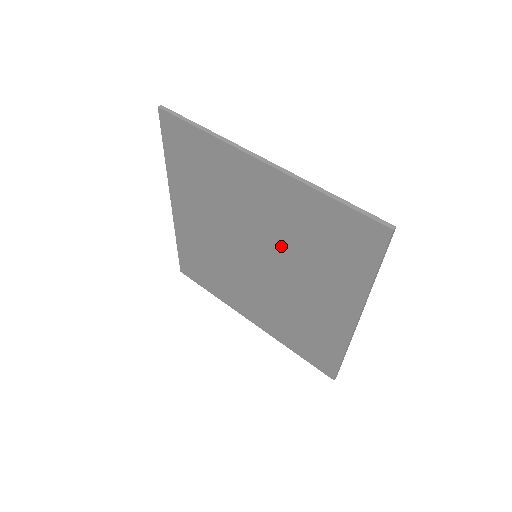
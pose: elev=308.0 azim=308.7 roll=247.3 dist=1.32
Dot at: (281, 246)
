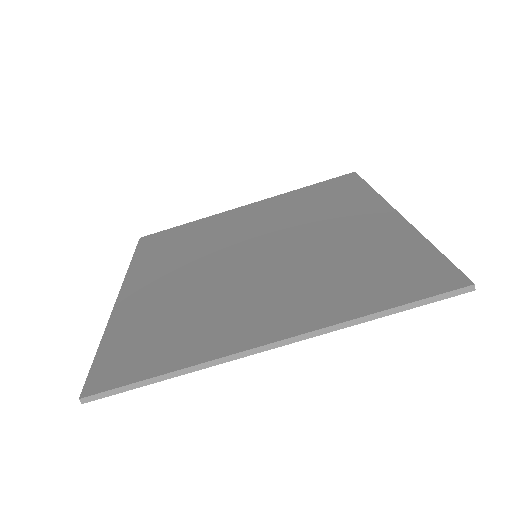
Dot at: occluded
